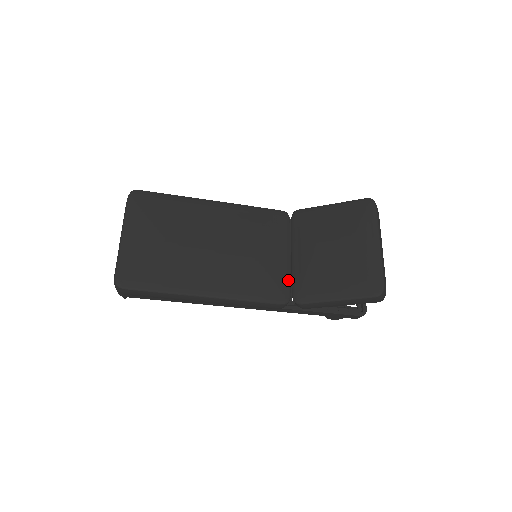
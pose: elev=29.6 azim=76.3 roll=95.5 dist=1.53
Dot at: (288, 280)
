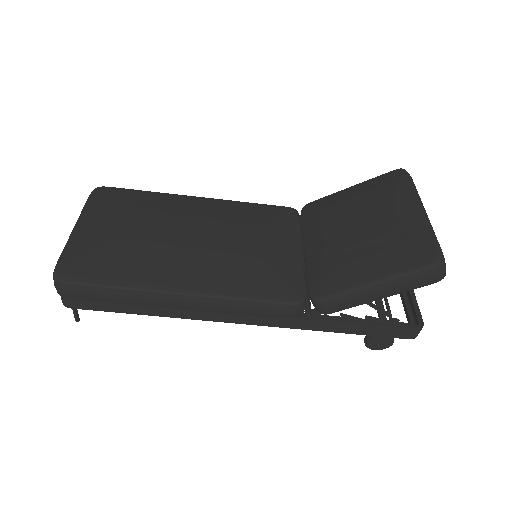
Dot at: (301, 276)
